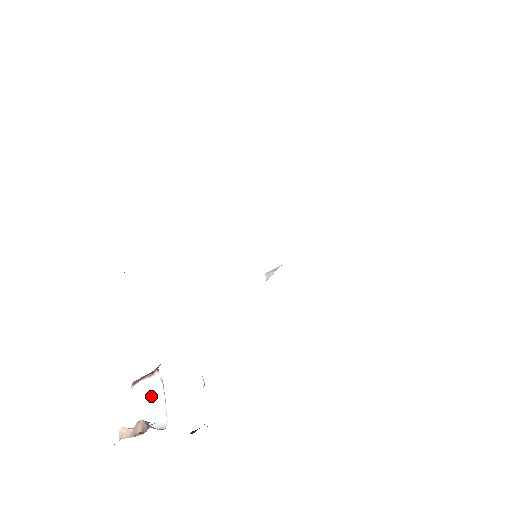
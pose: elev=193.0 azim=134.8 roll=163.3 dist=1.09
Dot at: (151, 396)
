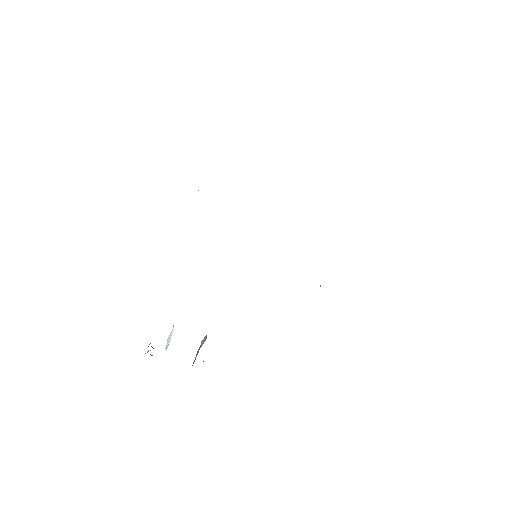
Dot at: (170, 338)
